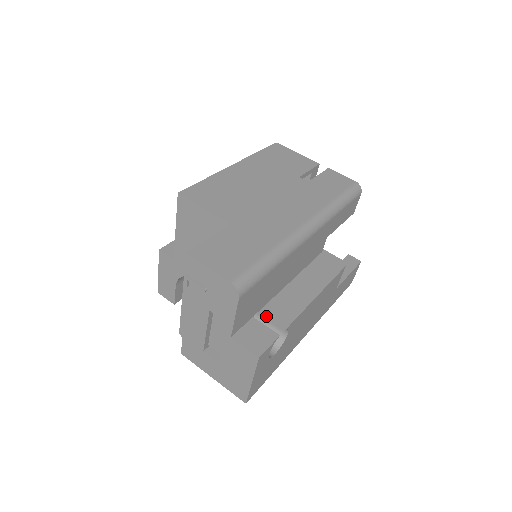
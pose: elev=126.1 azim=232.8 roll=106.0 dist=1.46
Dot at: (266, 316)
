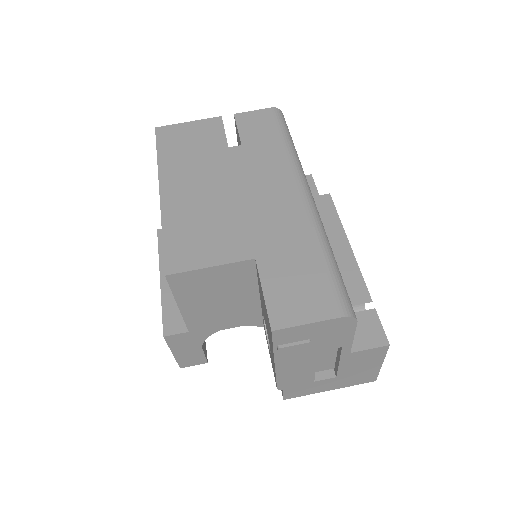
Dot at: occluded
